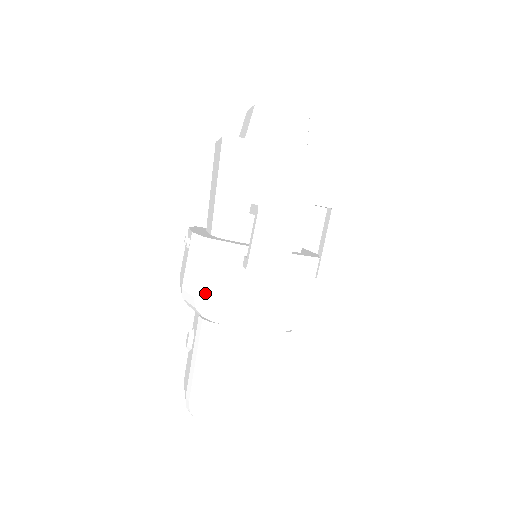
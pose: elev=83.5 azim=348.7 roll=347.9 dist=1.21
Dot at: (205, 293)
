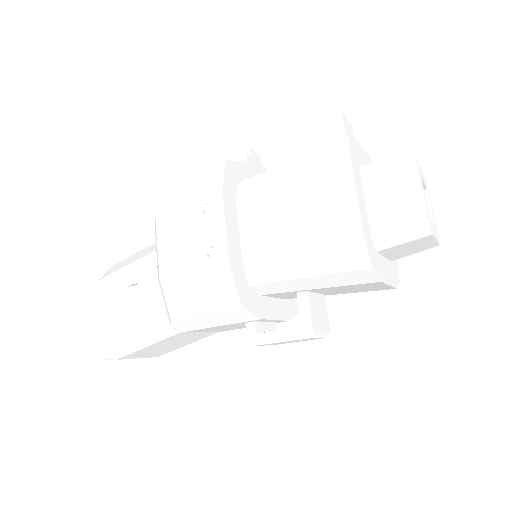
Dot at: (192, 319)
